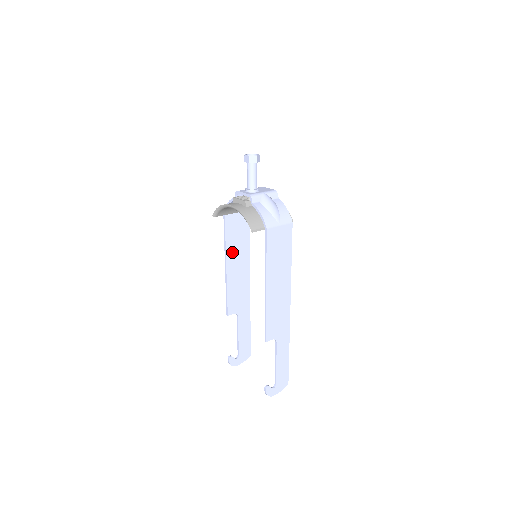
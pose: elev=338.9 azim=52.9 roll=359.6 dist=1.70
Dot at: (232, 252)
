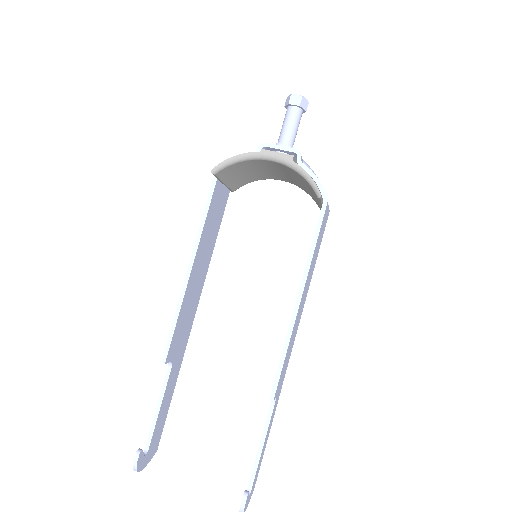
Dot at: (202, 248)
